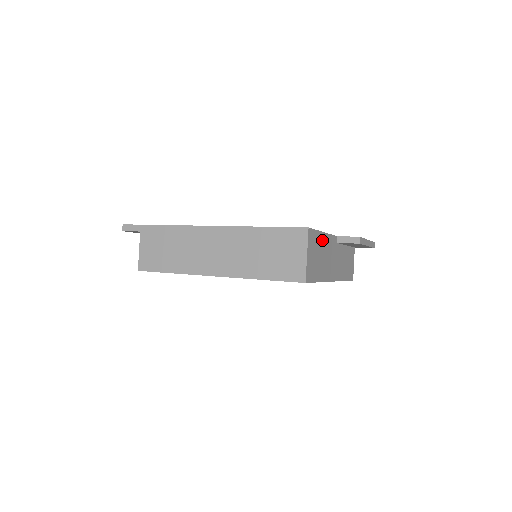
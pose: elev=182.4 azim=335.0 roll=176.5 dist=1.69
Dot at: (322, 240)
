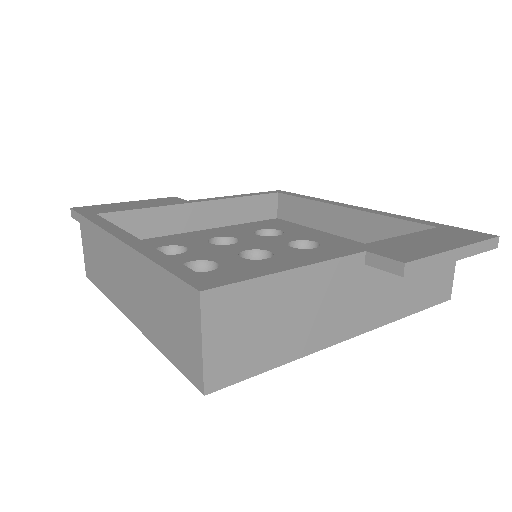
Dot at: (284, 287)
